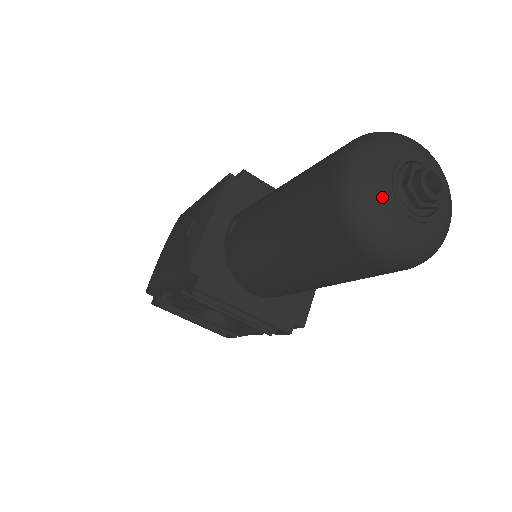
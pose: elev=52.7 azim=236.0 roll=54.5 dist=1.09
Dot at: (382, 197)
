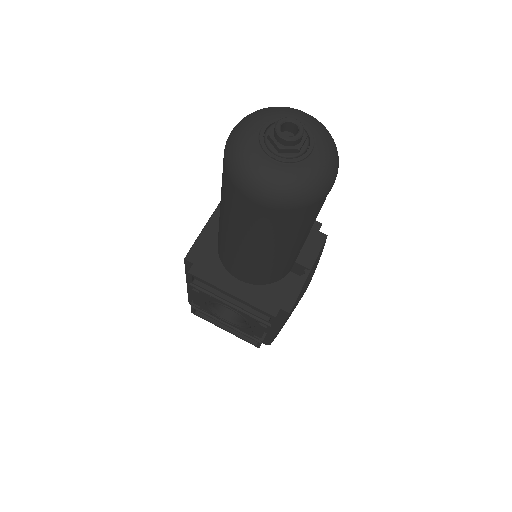
Dot at: (249, 146)
